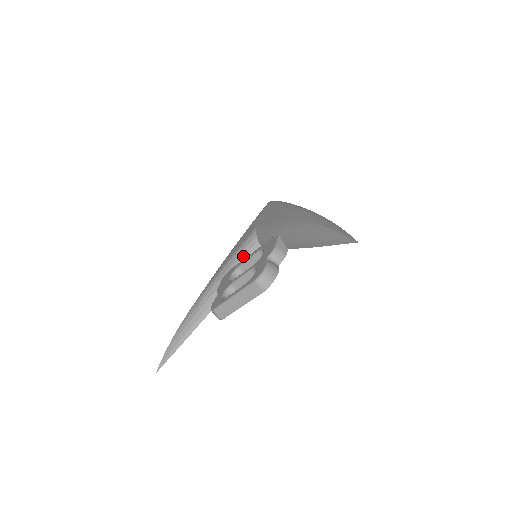
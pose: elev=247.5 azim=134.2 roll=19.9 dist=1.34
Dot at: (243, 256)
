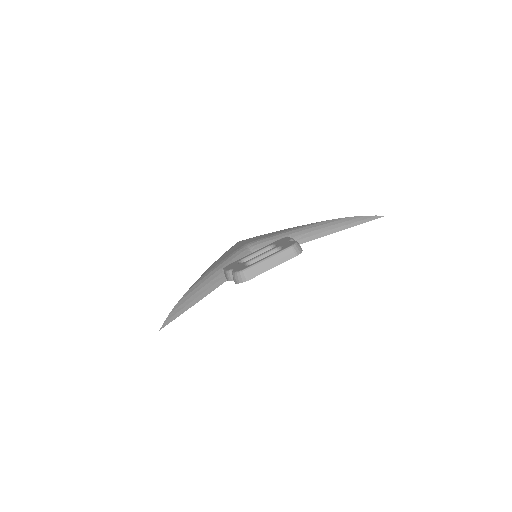
Dot at: (240, 257)
